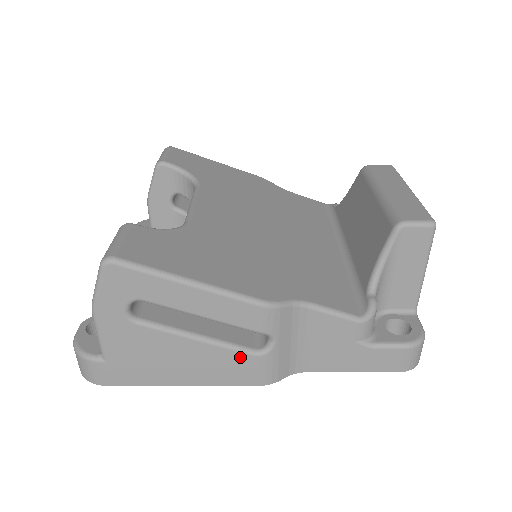
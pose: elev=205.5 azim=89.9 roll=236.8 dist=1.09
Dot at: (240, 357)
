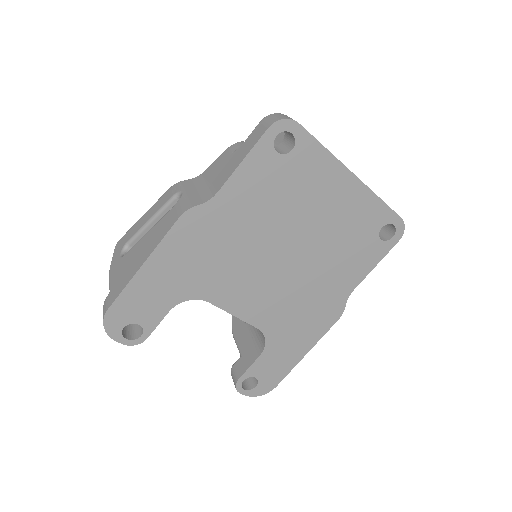
Dot at: (167, 216)
